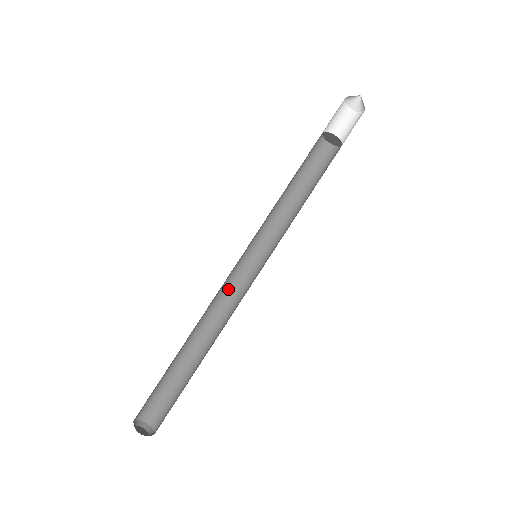
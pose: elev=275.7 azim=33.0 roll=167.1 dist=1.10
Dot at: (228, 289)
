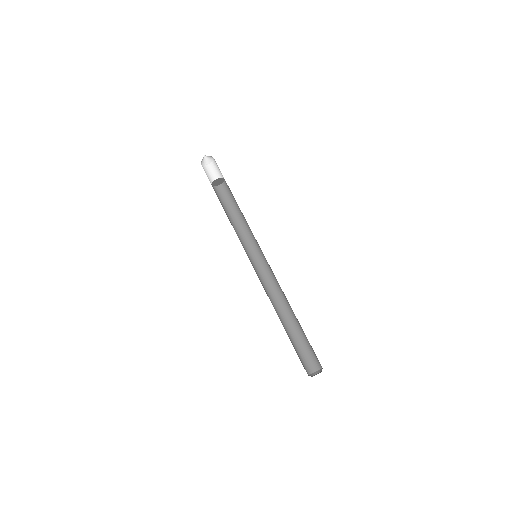
Dot at: (270, 281)
